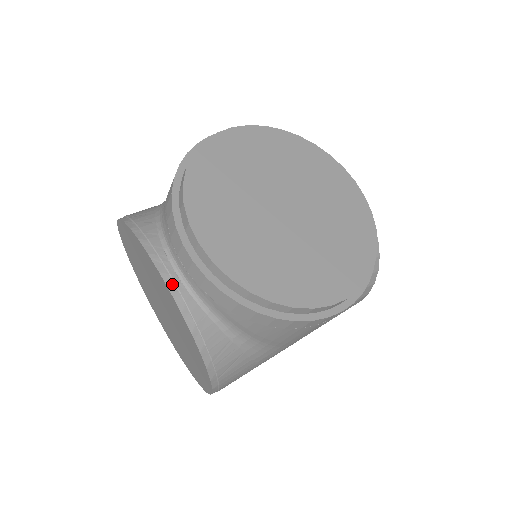
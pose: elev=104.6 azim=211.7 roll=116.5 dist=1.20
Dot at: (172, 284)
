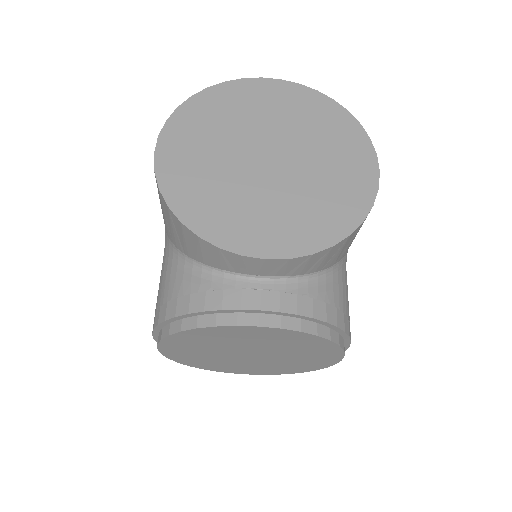
Dot at: occluded
